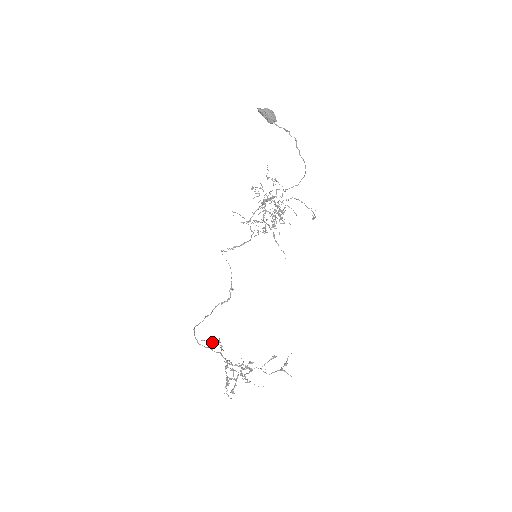
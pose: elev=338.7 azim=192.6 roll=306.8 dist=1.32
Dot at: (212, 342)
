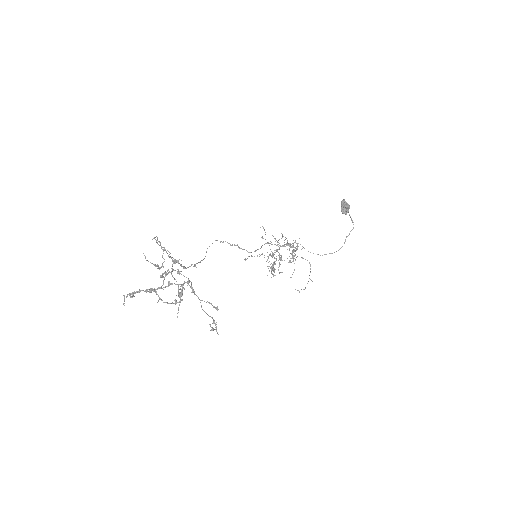
Dot at: (152, 263)
